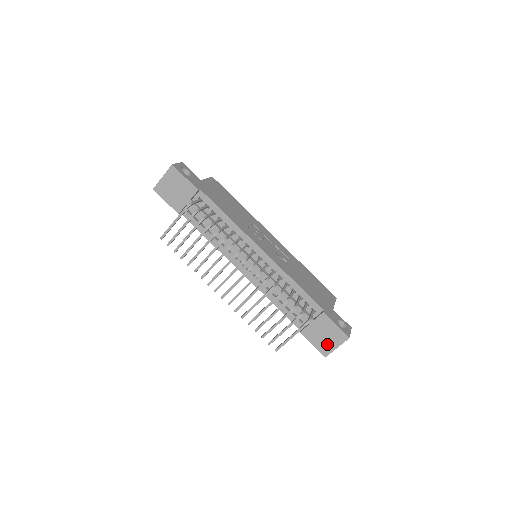
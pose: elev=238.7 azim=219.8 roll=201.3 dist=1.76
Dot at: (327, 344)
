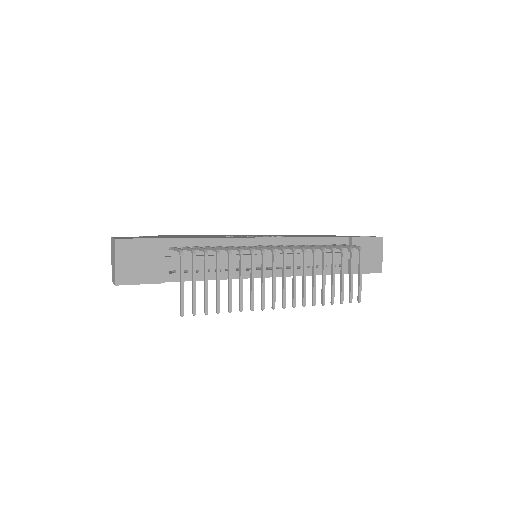
Dot at: (374, 260)
